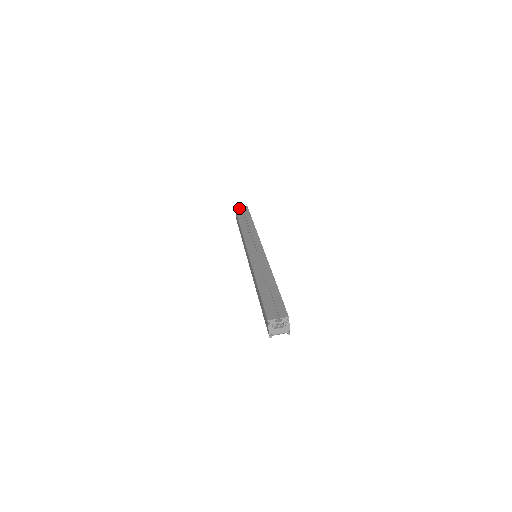
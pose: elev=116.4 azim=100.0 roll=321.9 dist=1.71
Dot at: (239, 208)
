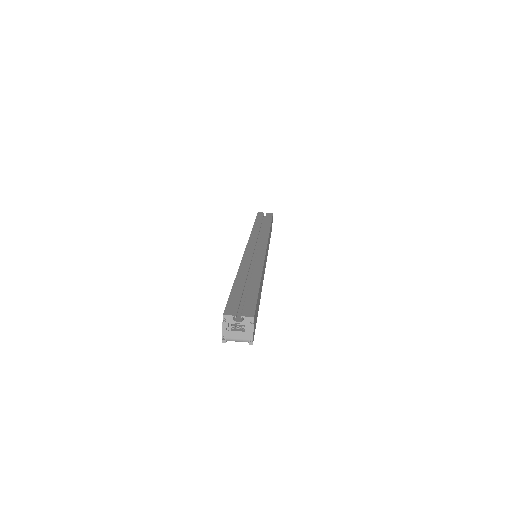
Dot at: (262, 213)
